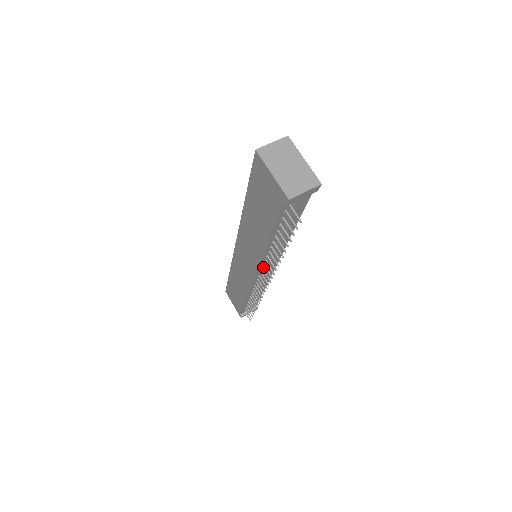
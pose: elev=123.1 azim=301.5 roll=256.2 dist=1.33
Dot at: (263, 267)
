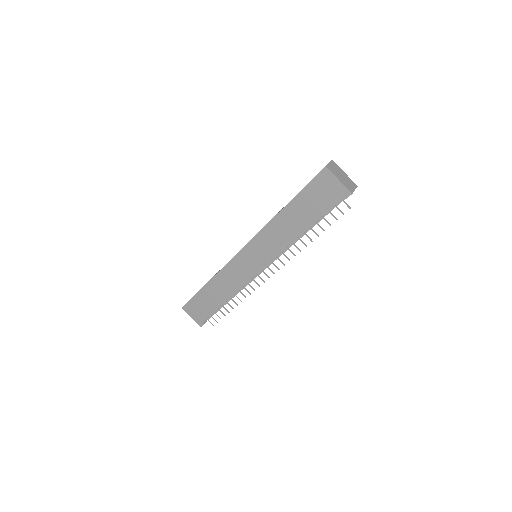
Dot at: (272, 260)
